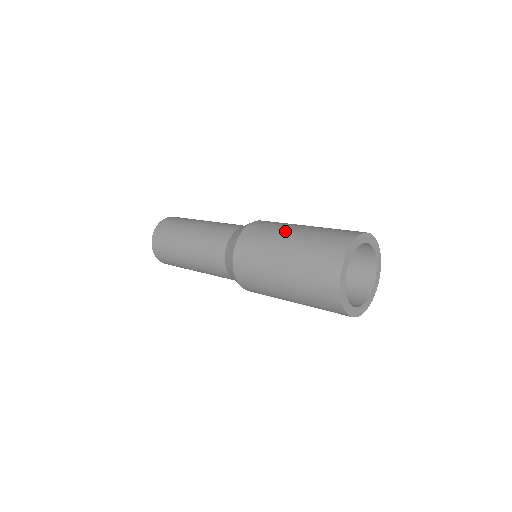
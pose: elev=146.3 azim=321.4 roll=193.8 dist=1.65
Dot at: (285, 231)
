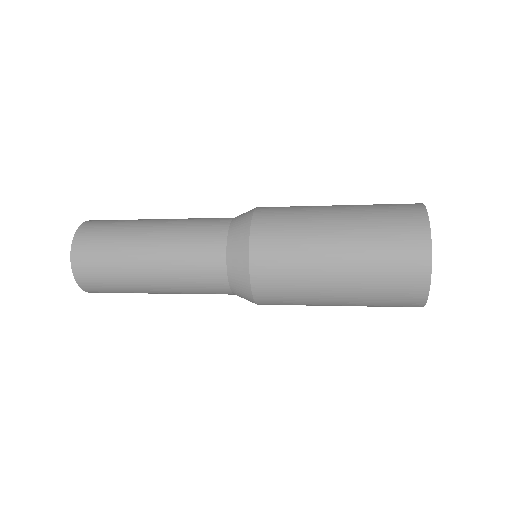
Dot at: (320, 239)
